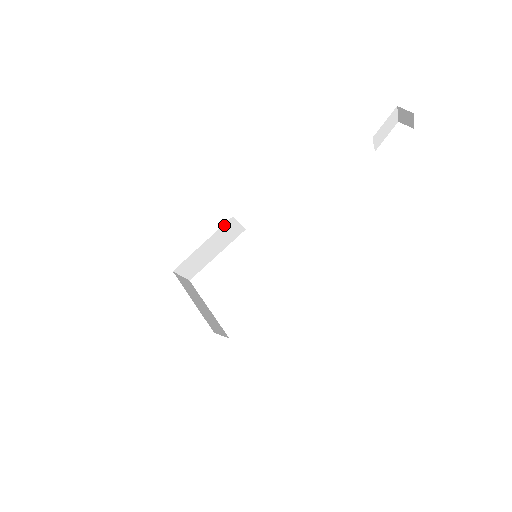
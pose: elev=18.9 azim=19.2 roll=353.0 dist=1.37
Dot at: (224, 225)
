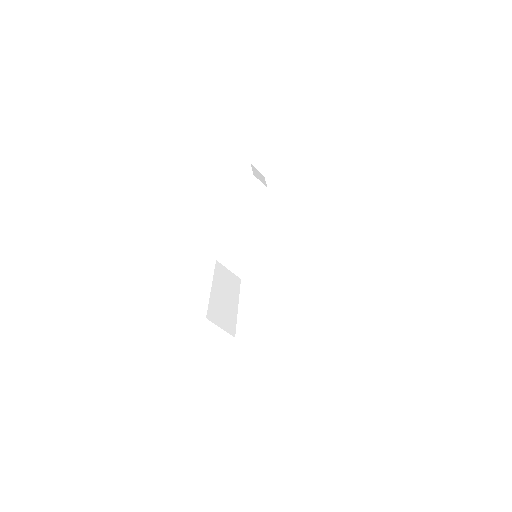
Dot at: (216, 269)
